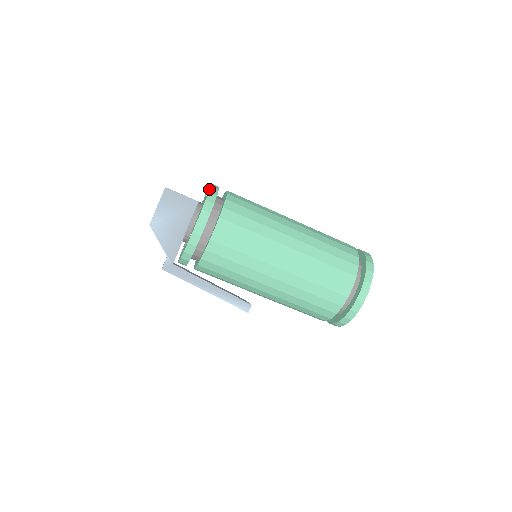
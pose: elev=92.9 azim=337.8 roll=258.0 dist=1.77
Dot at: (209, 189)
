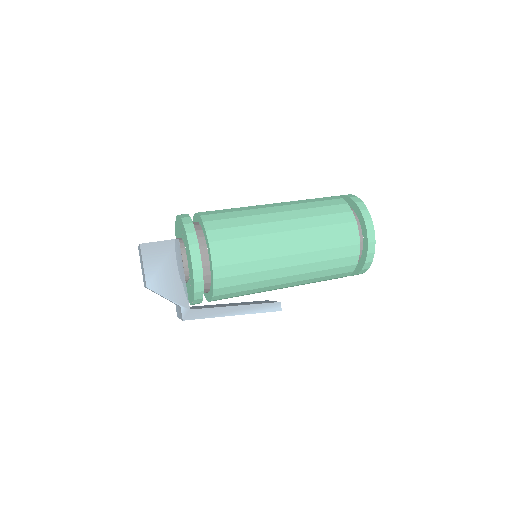
Dot at: (182, 222)
